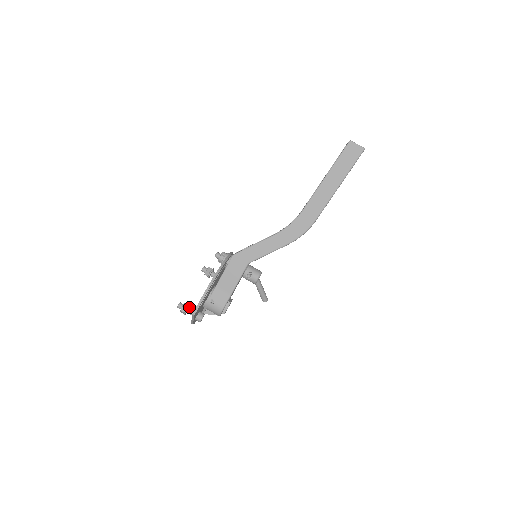
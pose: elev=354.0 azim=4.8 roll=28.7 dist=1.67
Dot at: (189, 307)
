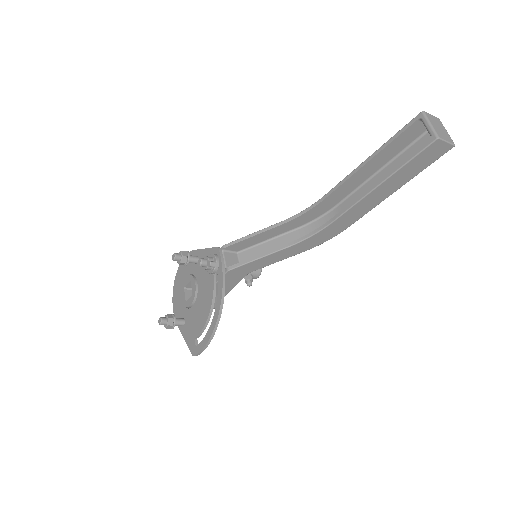
Dot at: (173, 318)
